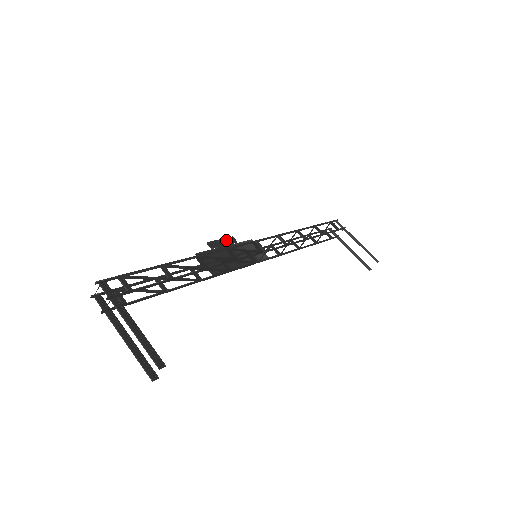
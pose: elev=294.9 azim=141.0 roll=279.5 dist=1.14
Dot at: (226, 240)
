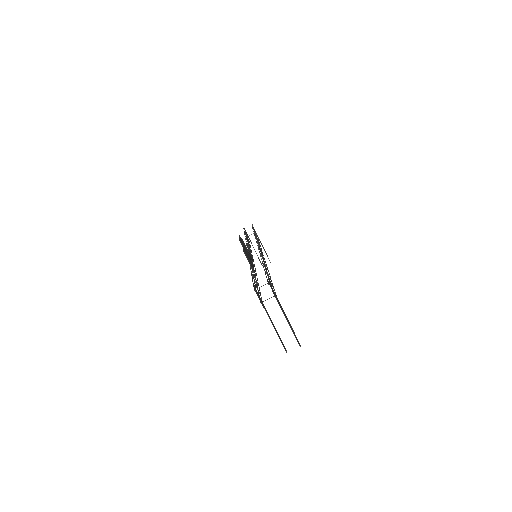
Dot at: occluded
